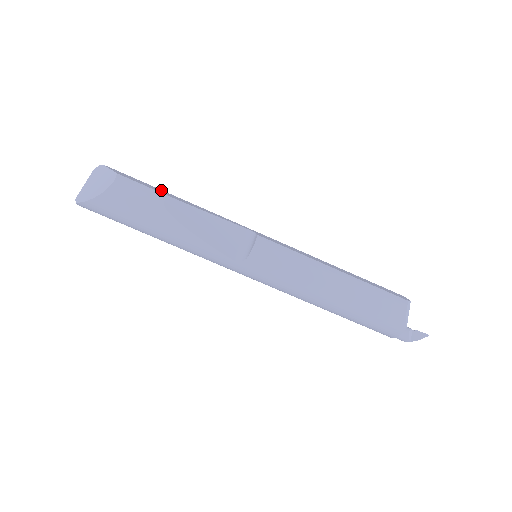
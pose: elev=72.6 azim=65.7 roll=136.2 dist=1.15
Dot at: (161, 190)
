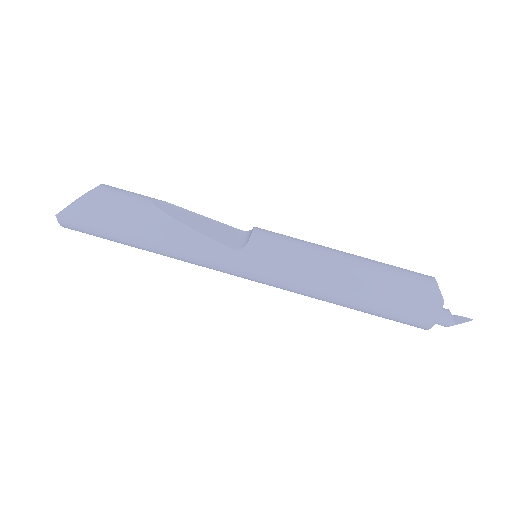
Dot at: occluded
